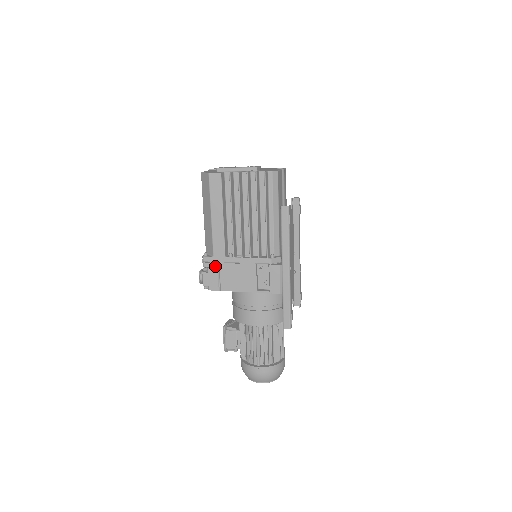
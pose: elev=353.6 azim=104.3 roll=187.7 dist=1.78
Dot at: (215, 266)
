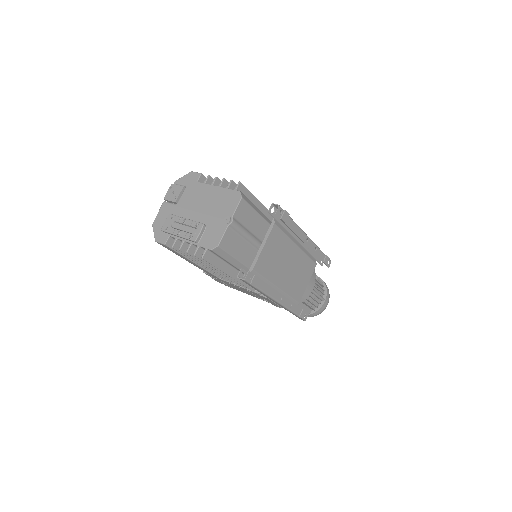
Dot at: (217, 279)
